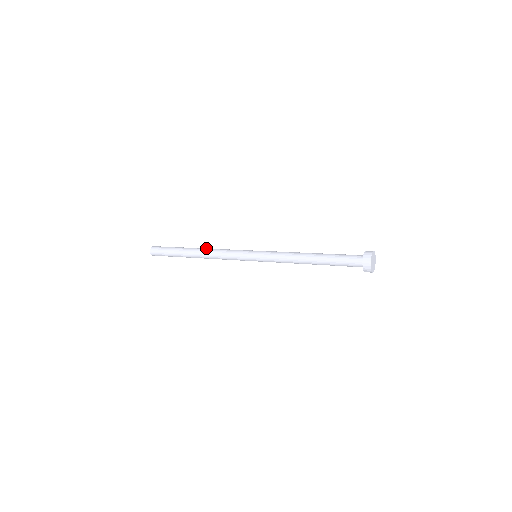
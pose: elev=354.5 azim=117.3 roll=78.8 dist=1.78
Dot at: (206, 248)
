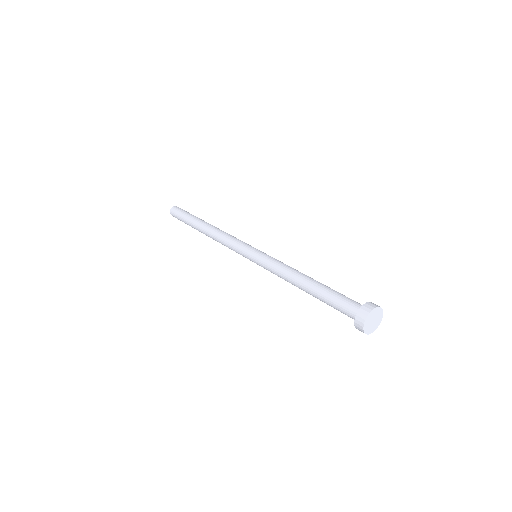
Dot at: occluded
